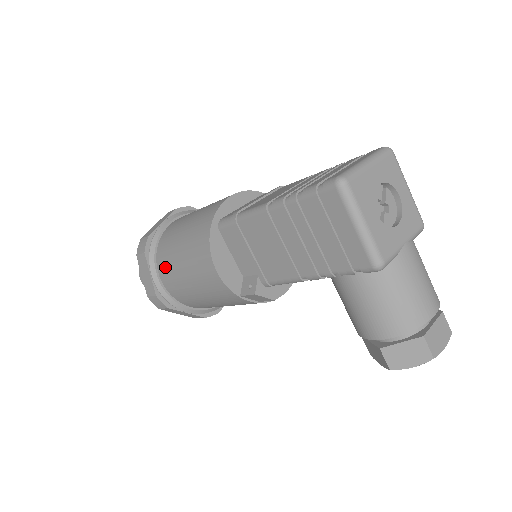
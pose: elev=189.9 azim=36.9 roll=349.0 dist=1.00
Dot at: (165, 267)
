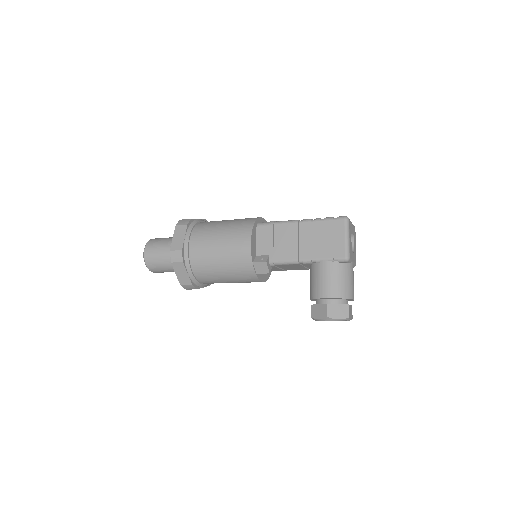
Dot at: (200, 236)
